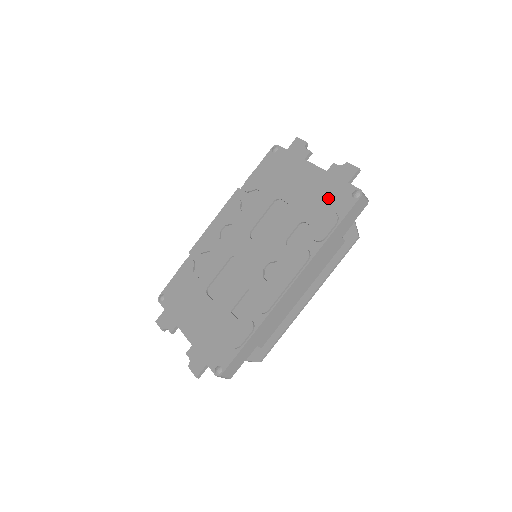
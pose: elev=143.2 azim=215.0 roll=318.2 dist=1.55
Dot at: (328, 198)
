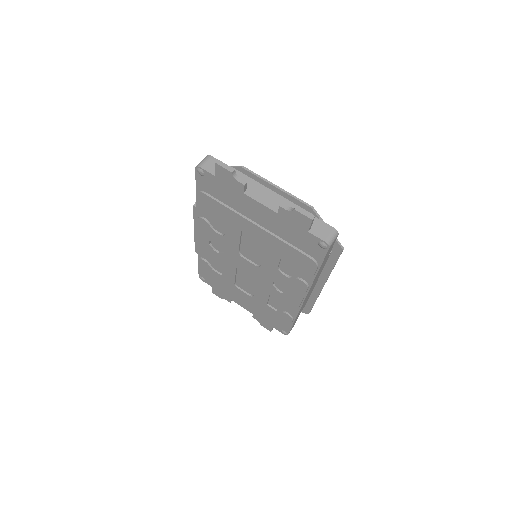
Dot at: (295, 242)
